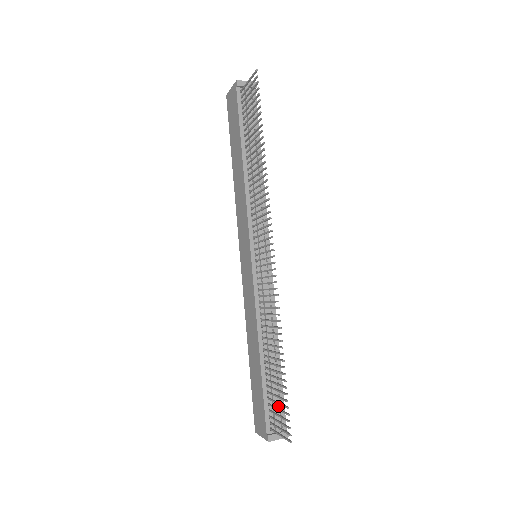
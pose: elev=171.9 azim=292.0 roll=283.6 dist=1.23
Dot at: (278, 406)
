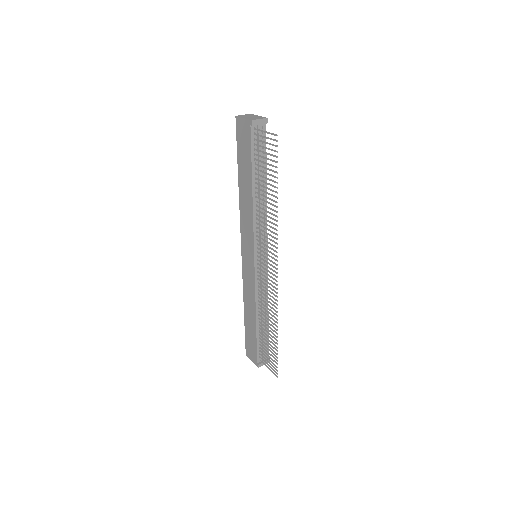
Dot at: occluded
